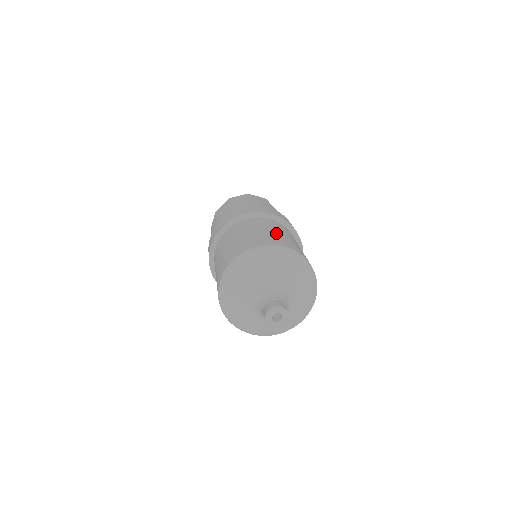
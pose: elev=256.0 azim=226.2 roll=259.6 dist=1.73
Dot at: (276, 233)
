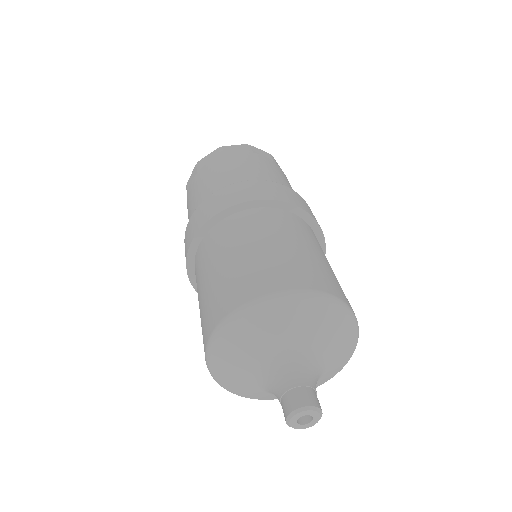
Dot at: (307, 253)
